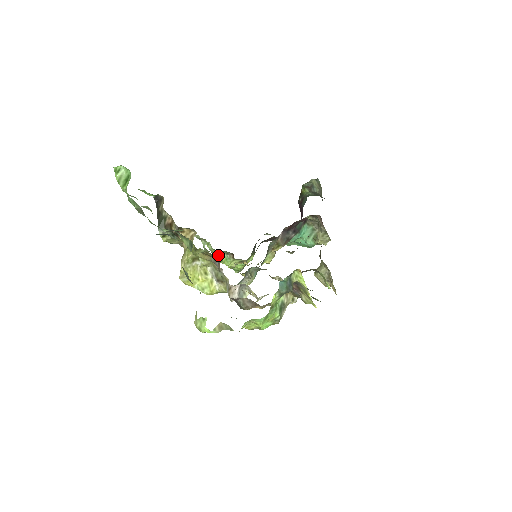
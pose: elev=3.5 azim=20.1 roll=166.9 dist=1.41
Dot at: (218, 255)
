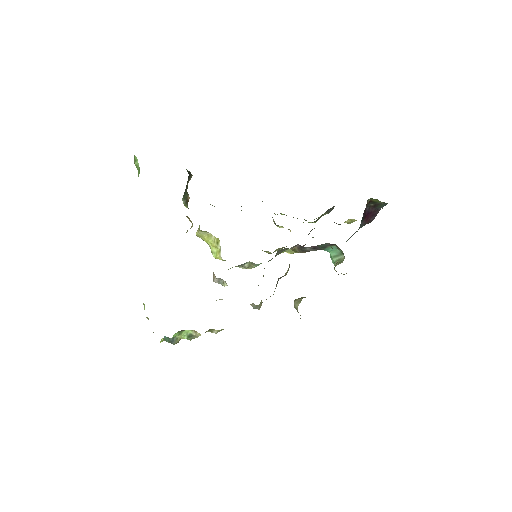
Dot at: occluded
